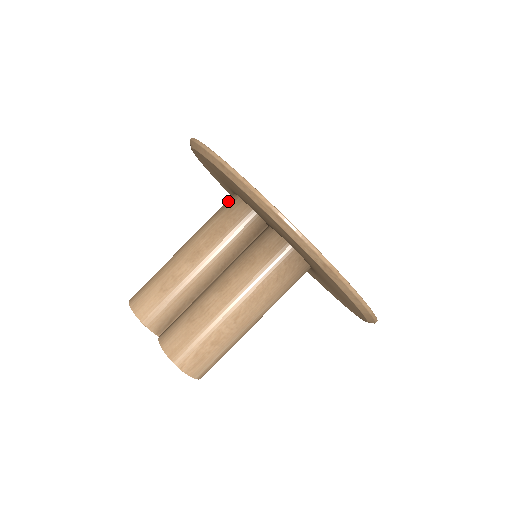
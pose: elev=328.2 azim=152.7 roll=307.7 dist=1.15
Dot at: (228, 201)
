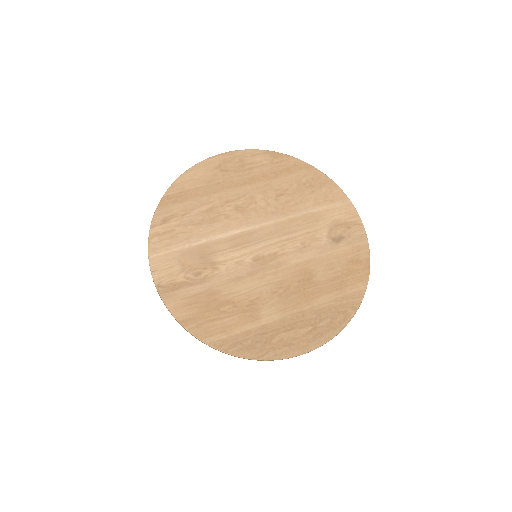
Dot at: occluded
